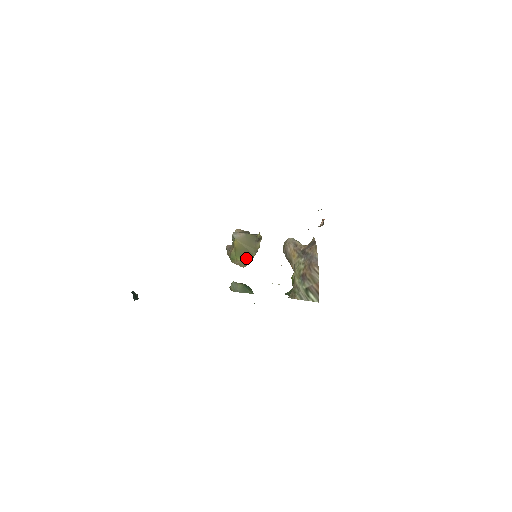
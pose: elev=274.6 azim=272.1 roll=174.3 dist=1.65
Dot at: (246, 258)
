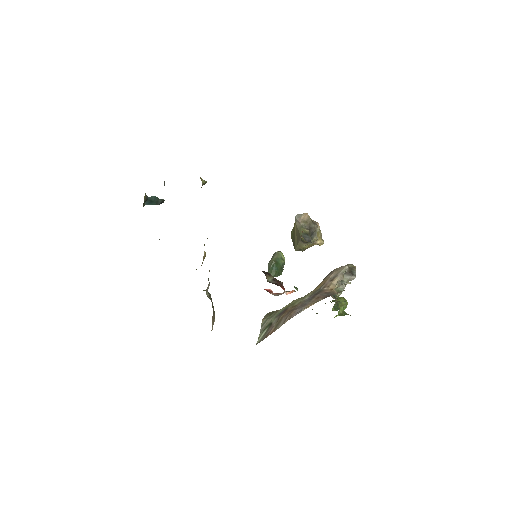
Dot at: occluded
